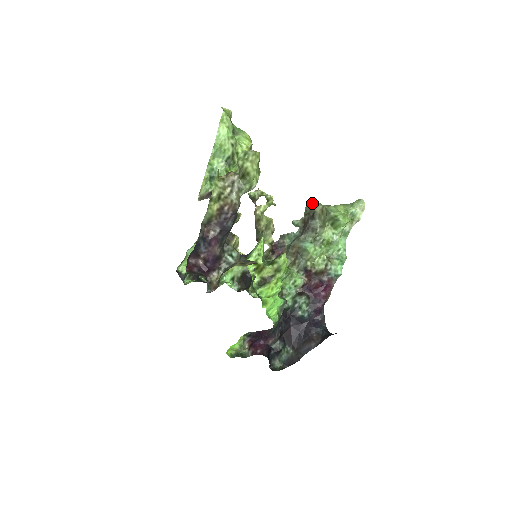
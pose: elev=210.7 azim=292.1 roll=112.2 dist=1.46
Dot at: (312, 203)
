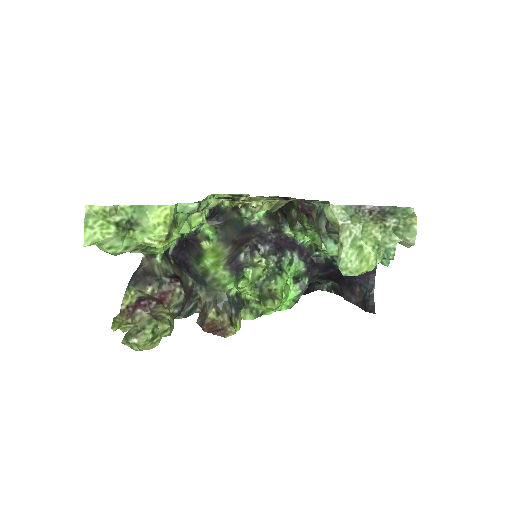
Dot at: (327, 213)
